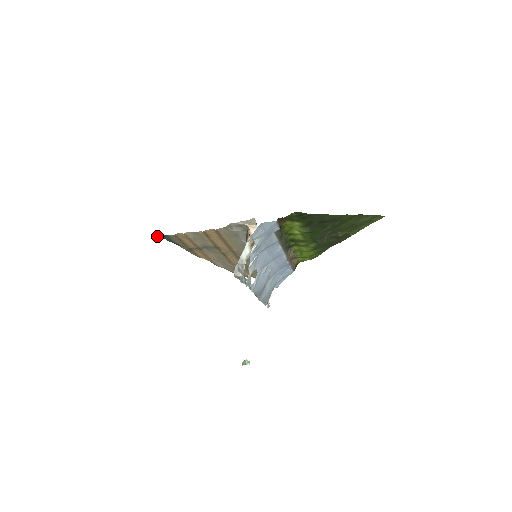
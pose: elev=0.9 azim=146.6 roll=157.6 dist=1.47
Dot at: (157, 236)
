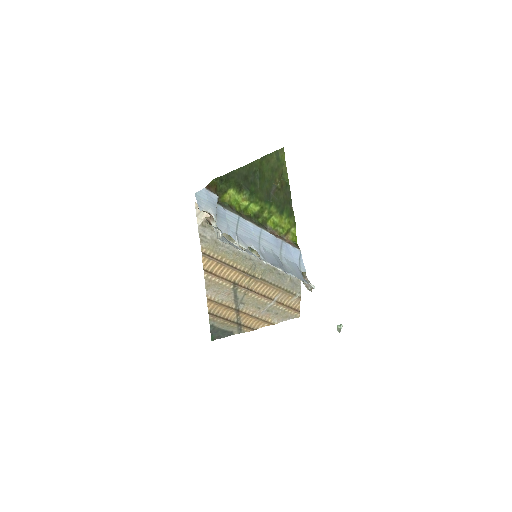
Dot at: occluded
